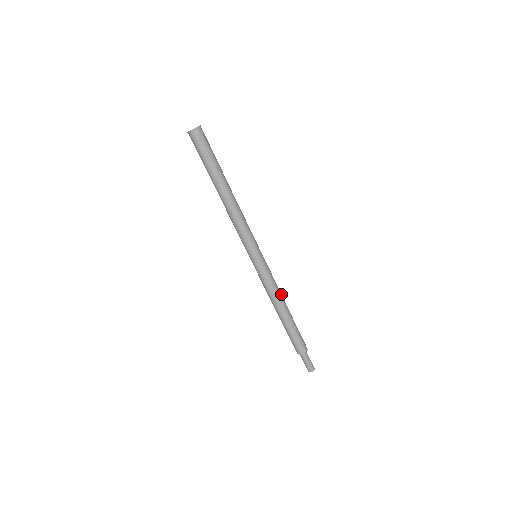
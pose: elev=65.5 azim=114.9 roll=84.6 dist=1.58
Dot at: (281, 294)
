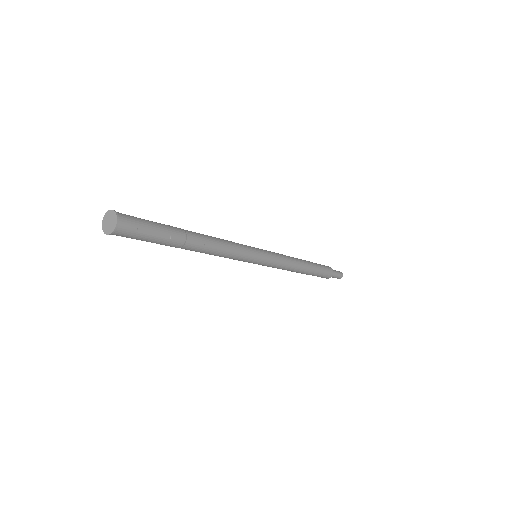
Dot at: (291, 257)
